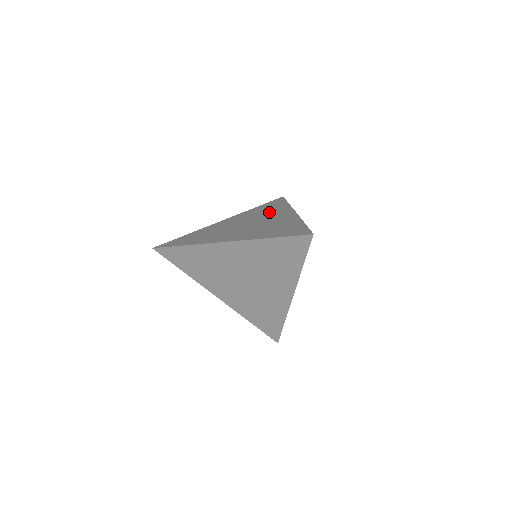
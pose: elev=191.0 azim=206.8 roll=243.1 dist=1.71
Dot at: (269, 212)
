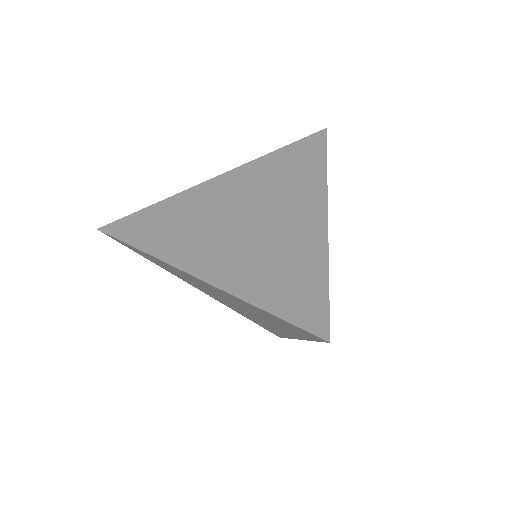
Dot at: (288, 187)
